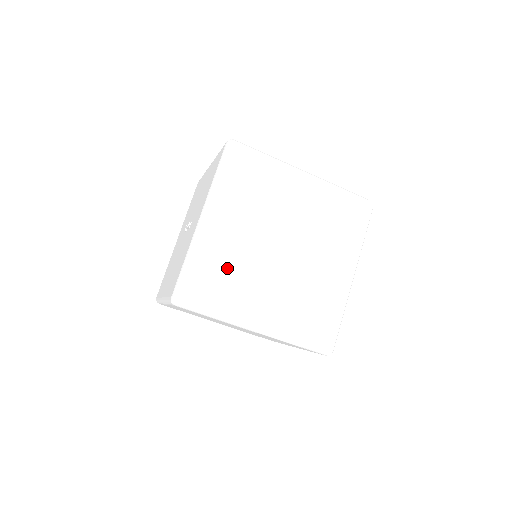
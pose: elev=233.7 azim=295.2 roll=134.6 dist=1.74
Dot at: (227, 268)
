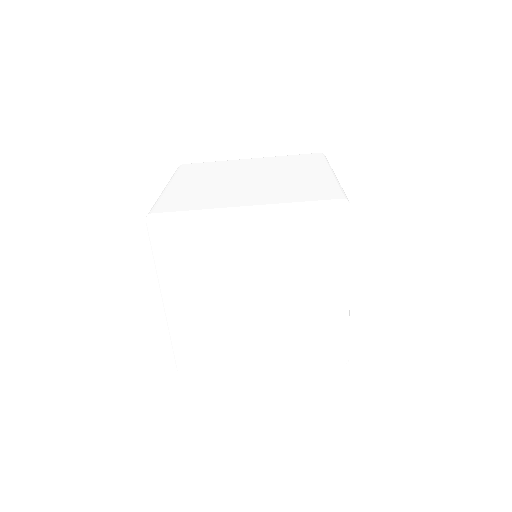
Dot at: (210, 335)
